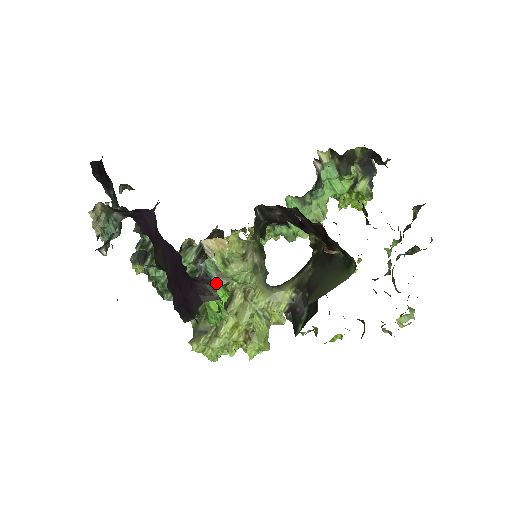
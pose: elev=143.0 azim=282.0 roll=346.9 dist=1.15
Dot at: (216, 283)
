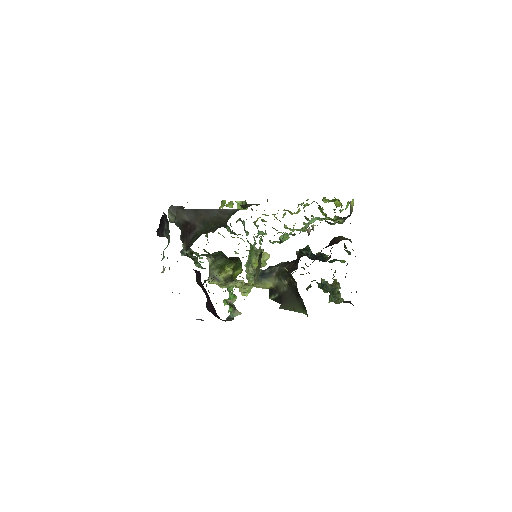
Dot at: (232, 317)
